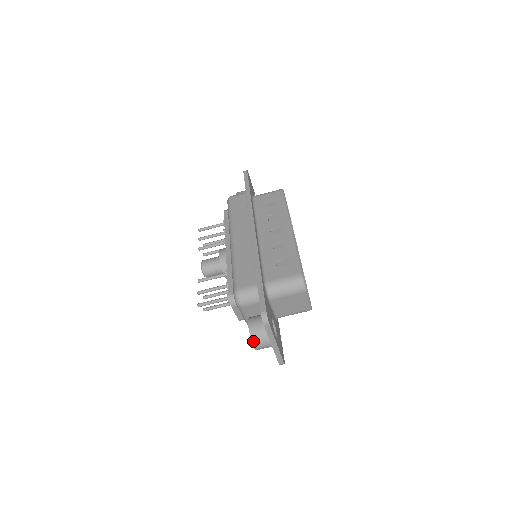
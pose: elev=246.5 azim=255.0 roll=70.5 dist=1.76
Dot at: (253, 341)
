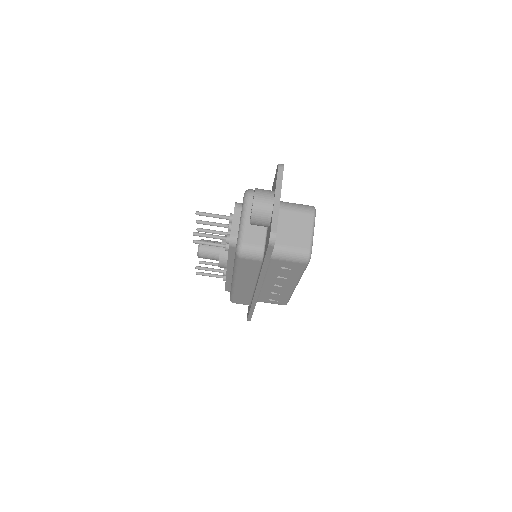
Dot at: (256, 191)
